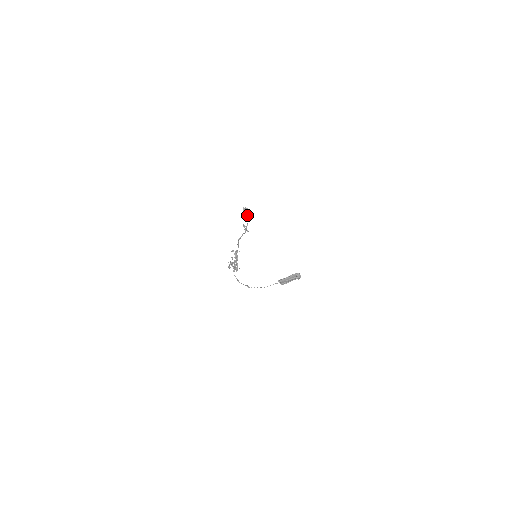
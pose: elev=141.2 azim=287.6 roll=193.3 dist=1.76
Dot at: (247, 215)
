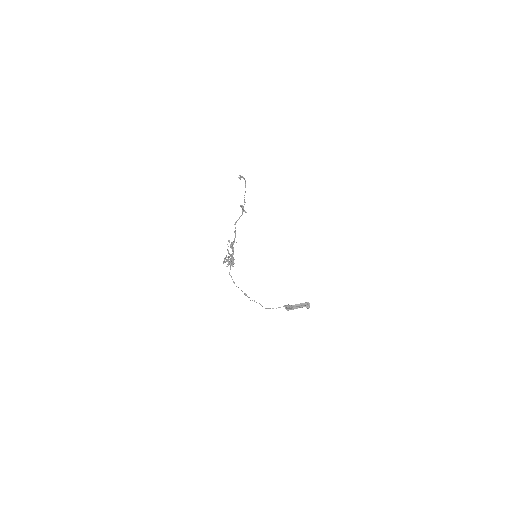
Dot at: occluded
